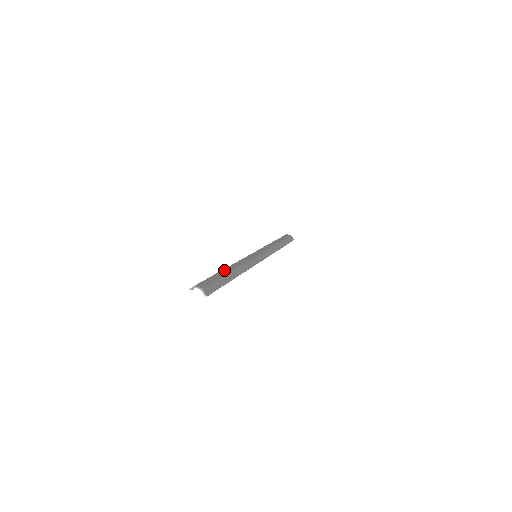
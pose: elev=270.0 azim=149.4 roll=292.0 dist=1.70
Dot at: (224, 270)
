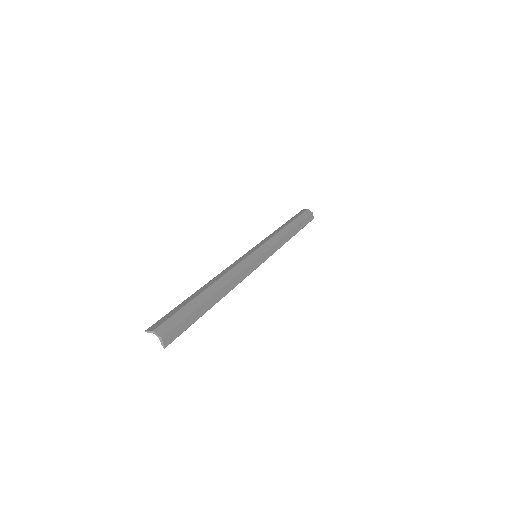
Dot at: (204, 293)
